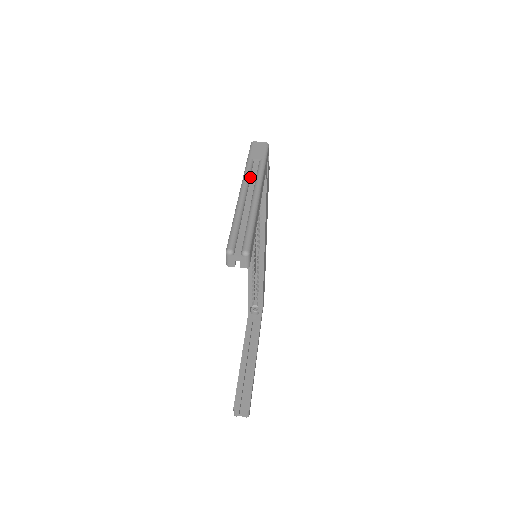
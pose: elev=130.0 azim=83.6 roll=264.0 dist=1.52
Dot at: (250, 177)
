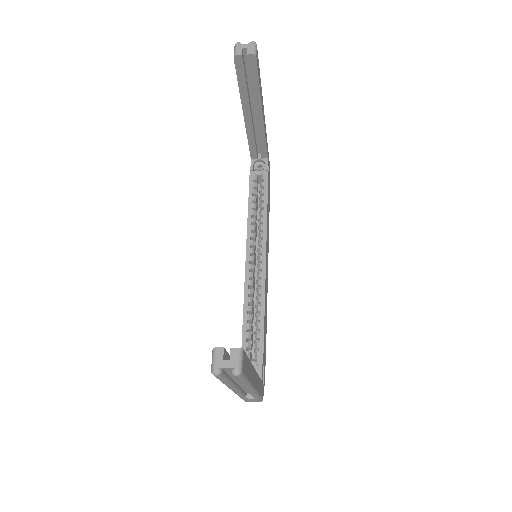
Dot at: occluded
